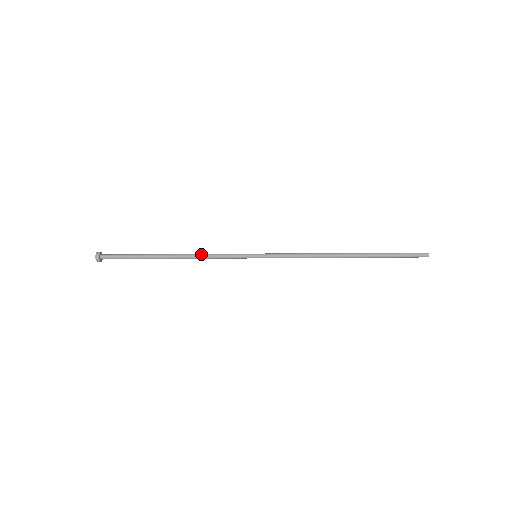
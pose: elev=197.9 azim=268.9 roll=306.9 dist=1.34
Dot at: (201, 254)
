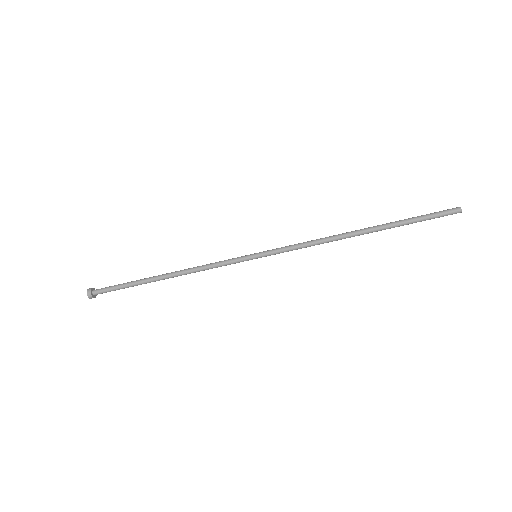
Dot at: (196, 267)
